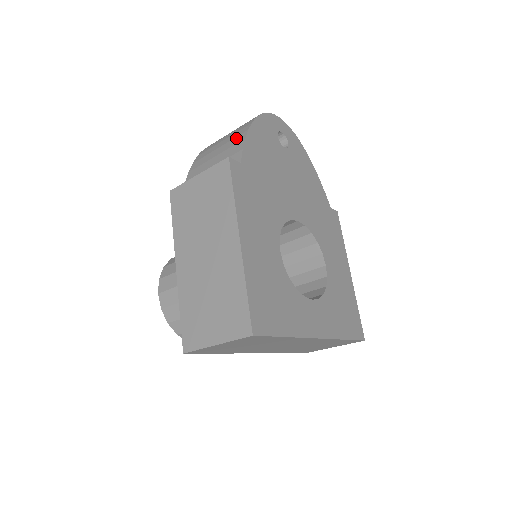
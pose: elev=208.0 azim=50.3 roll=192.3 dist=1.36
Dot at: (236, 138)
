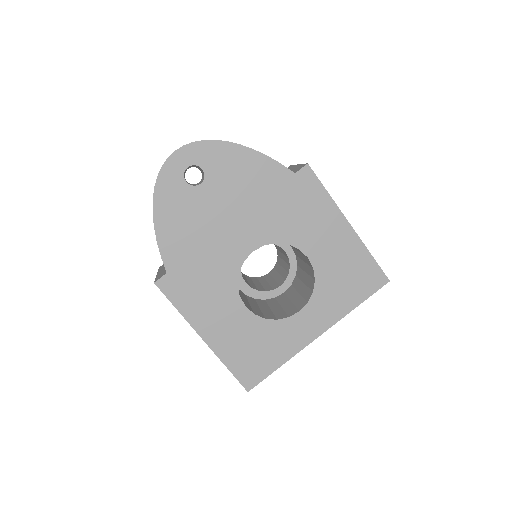
Dot at: occluded
